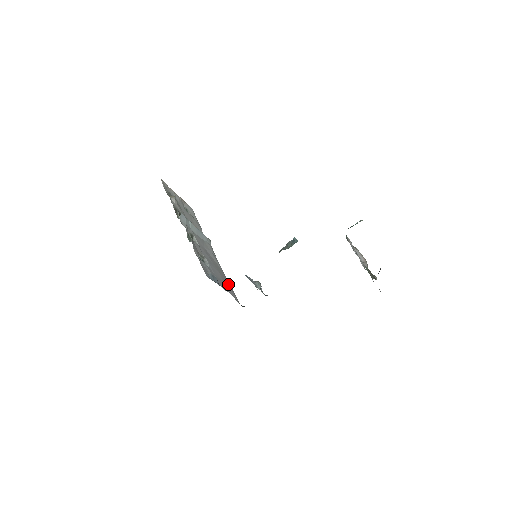
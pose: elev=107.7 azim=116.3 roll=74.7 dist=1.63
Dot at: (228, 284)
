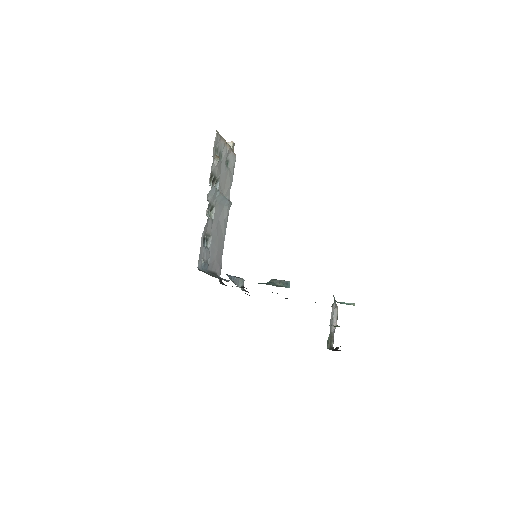
Dot at: (220, 259)
